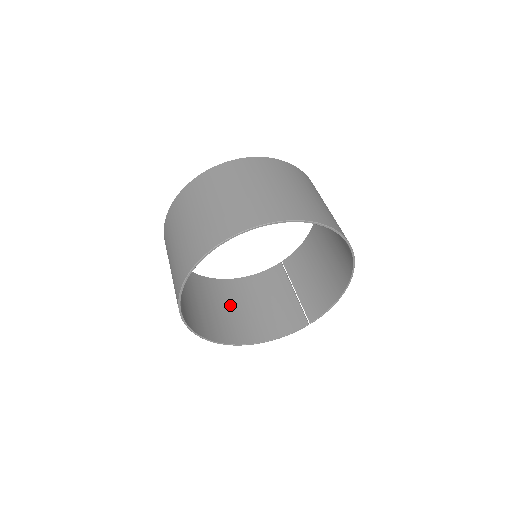
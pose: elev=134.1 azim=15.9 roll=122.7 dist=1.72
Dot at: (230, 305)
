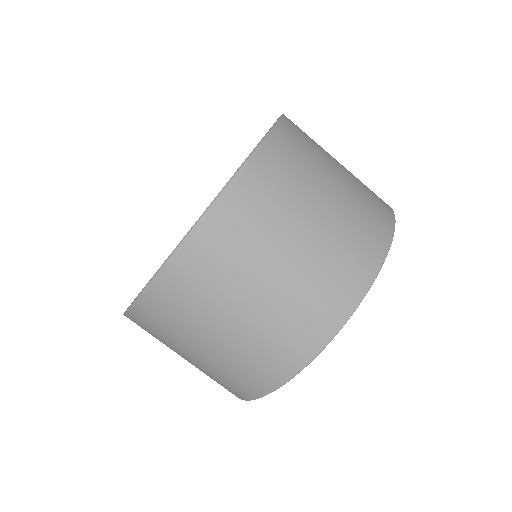
Dot at: occluded
